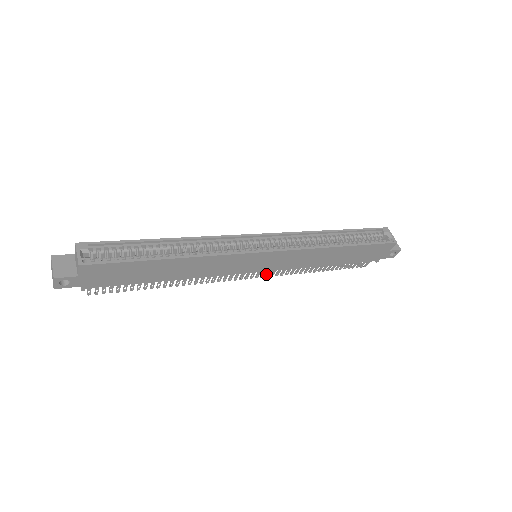
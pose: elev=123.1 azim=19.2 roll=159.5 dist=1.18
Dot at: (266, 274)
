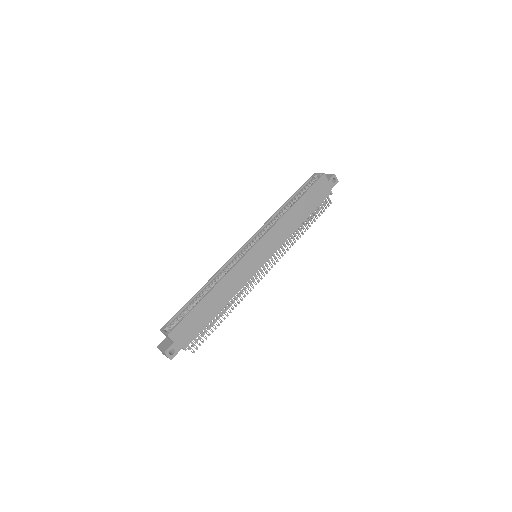
Dot at: occluded
